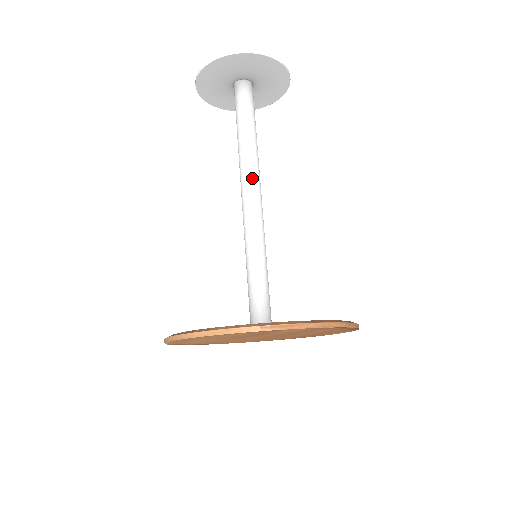
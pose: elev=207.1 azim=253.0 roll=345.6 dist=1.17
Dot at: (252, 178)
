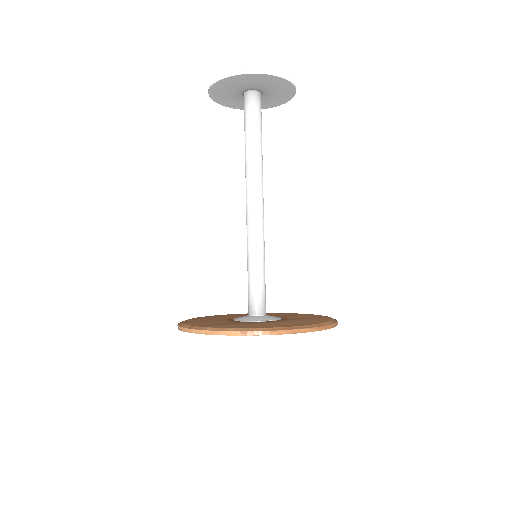
Dot at: (254, 187)
